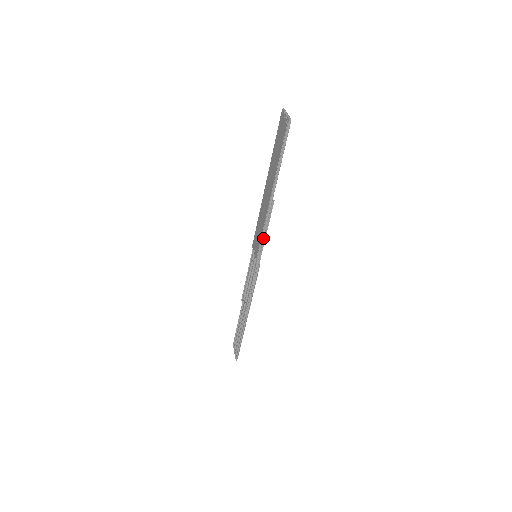
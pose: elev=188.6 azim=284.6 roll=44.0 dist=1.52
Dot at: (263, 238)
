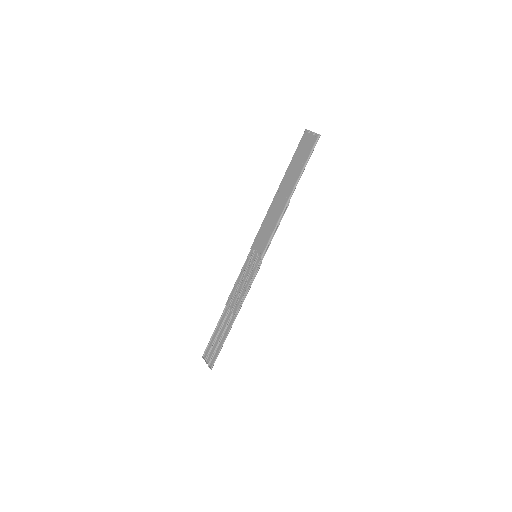
Dot at: (273, 236)
